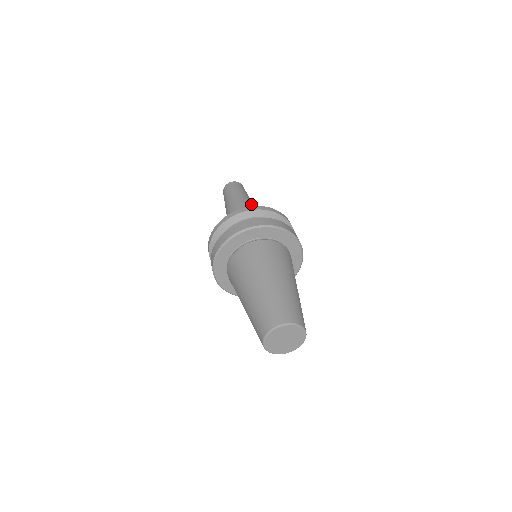
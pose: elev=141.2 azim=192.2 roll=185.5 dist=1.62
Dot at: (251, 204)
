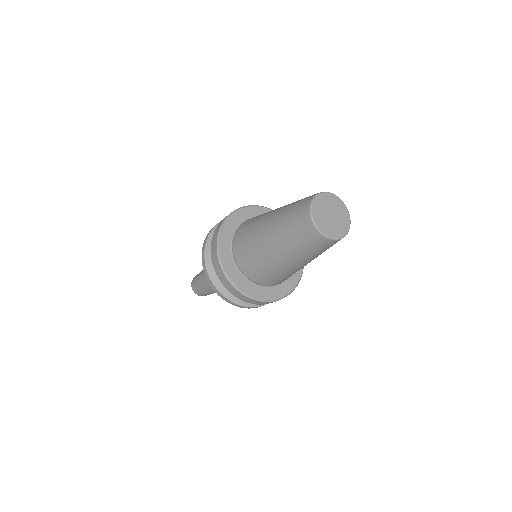
Dot at: occluded
